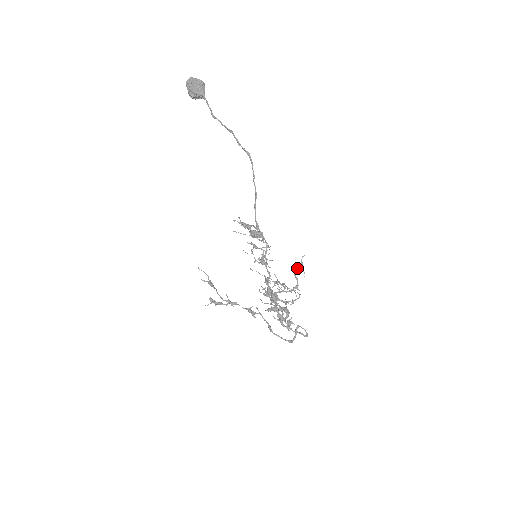
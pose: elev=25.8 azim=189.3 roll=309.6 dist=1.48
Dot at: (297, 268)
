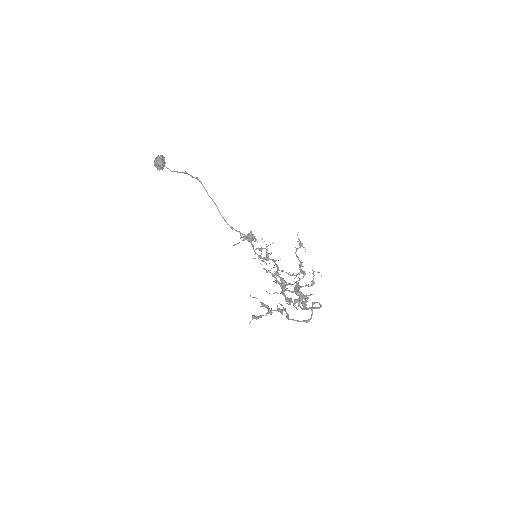
Dot at: (298, 248)
